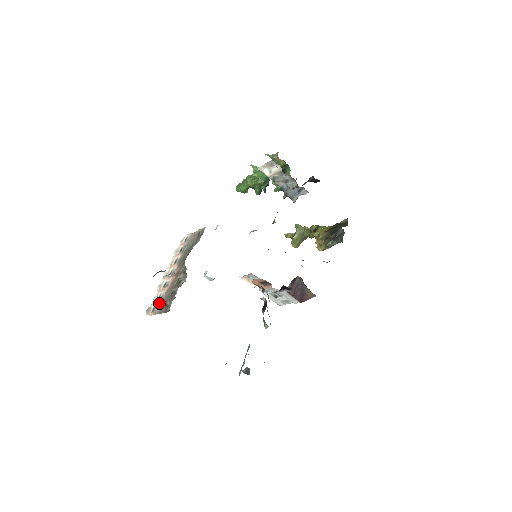
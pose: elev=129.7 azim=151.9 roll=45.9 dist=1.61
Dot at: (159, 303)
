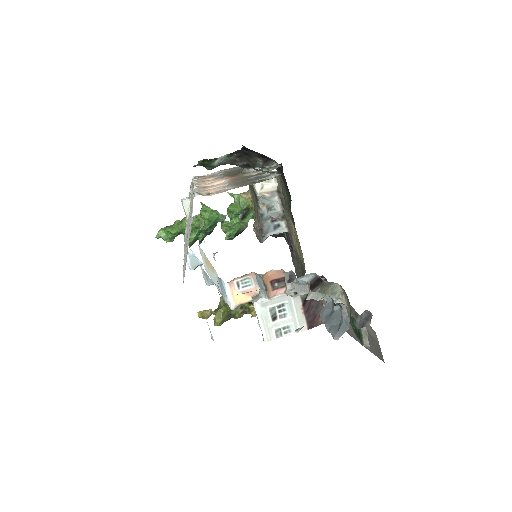
Dot at: (222, 188)
